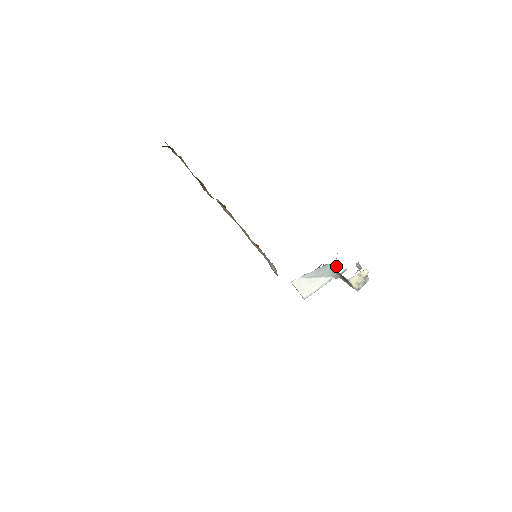
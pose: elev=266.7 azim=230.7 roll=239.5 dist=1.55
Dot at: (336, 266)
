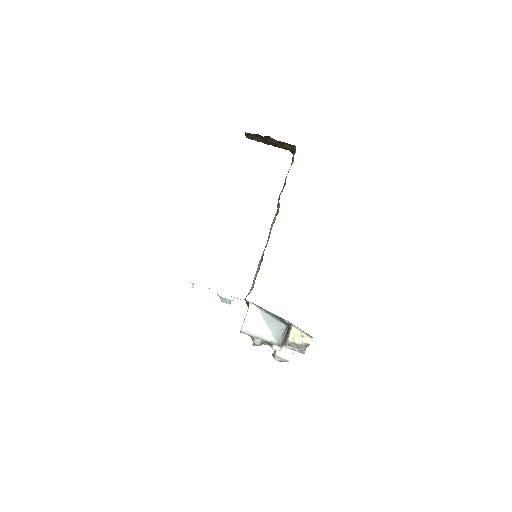
Dot at: occluded
